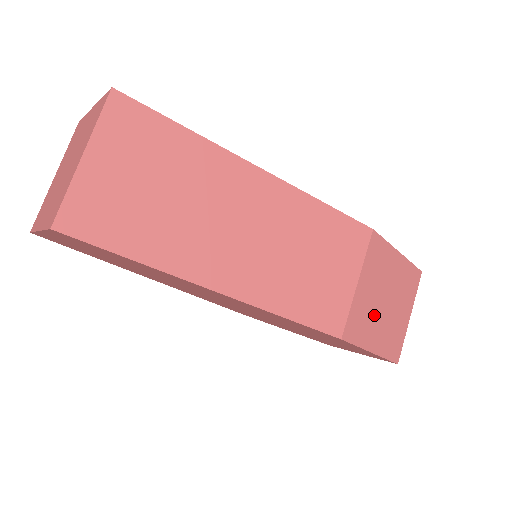
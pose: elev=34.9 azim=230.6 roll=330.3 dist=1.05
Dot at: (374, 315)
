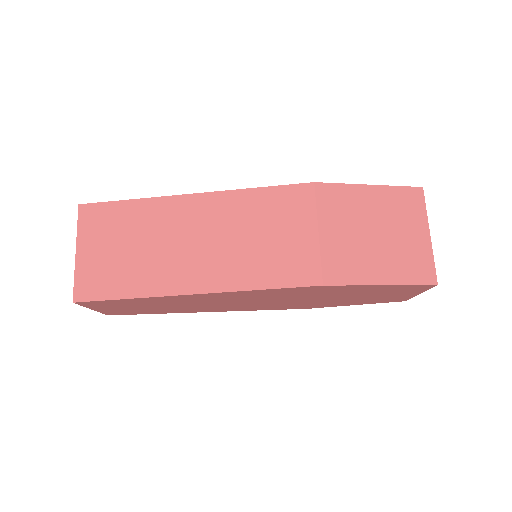
Dot at: (363, 251)
